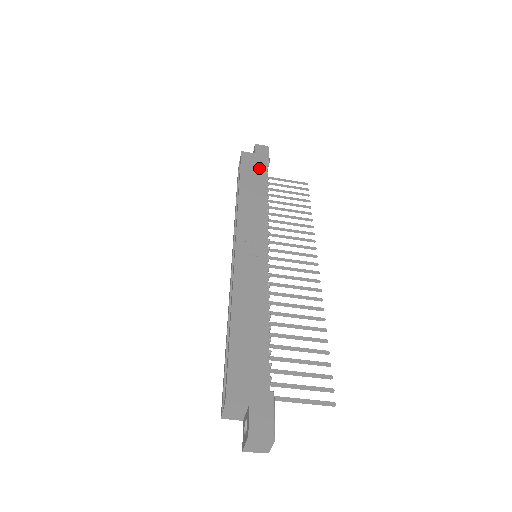
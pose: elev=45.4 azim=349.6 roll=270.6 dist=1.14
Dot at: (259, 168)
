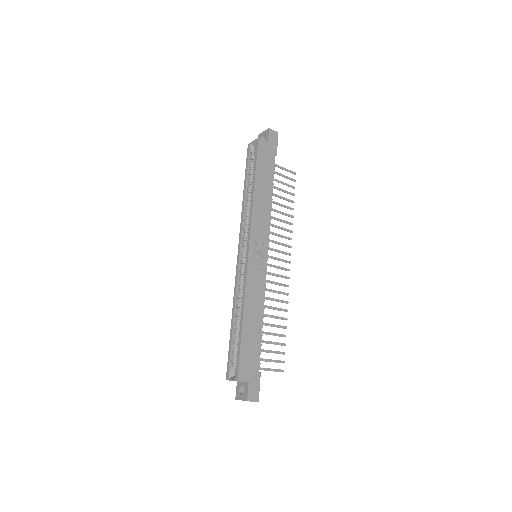
Dot at: (269, 163)
